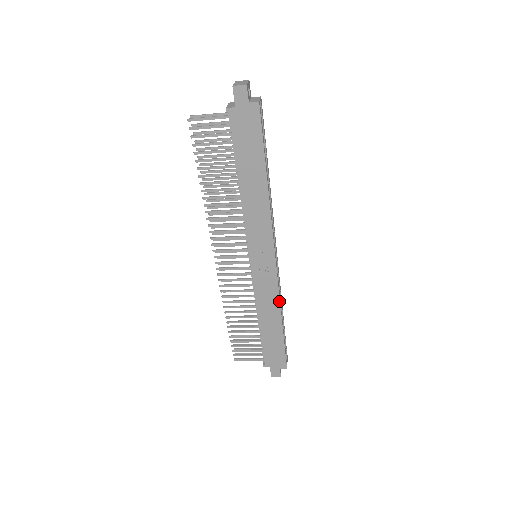
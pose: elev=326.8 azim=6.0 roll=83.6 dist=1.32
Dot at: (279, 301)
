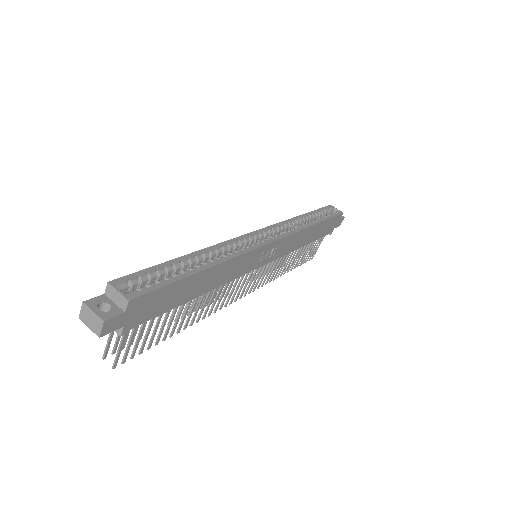
Dot at: (302, 231)
